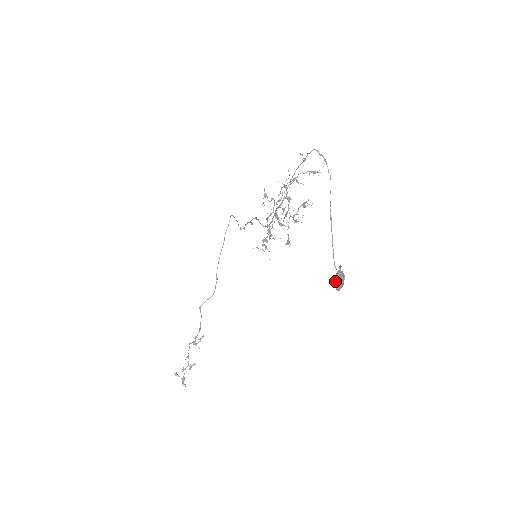
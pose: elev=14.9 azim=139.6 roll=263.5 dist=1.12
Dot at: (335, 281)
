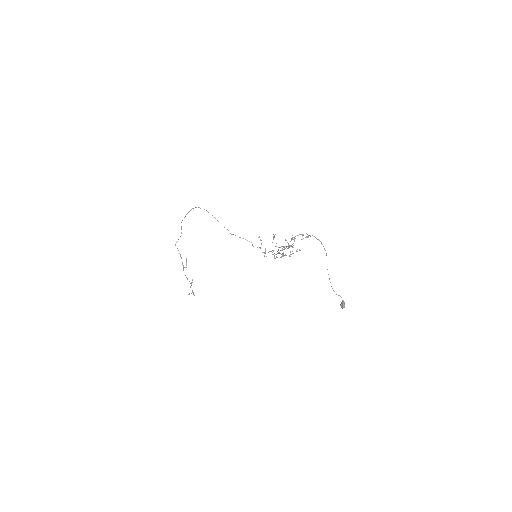
Dot at: occluded
